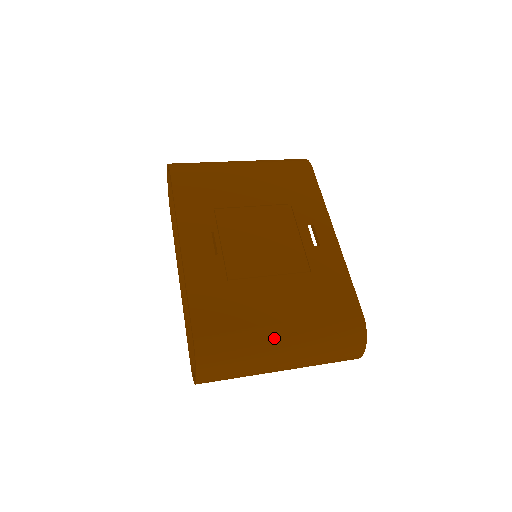
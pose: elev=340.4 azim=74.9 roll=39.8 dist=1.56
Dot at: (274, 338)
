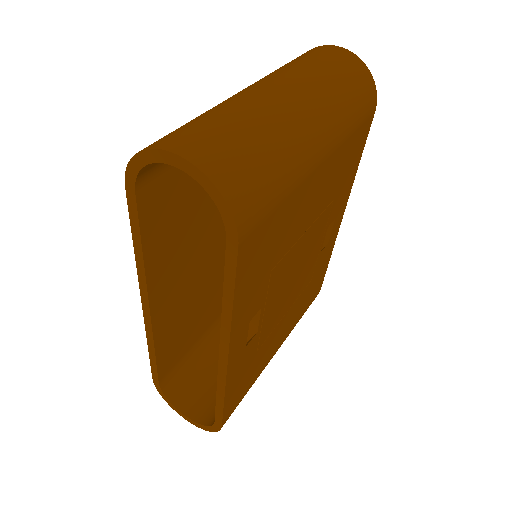
Dot at: occluded
